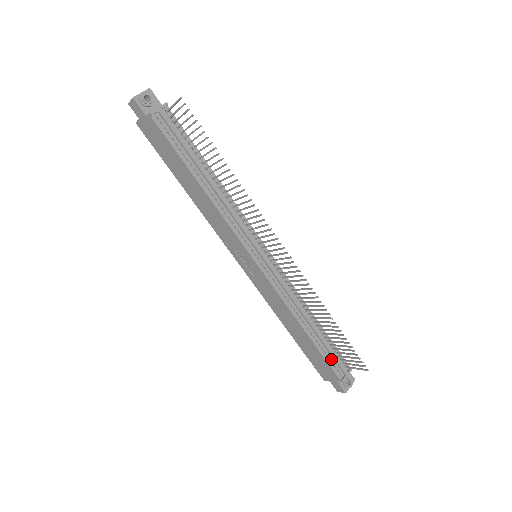
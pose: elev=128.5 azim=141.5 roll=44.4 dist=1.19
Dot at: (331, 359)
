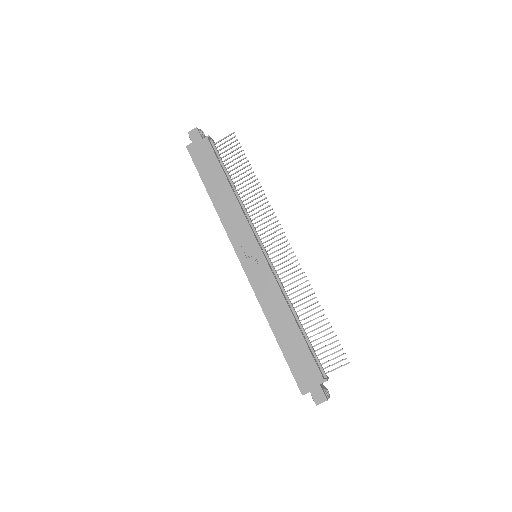
Dot at: (314, 358)
